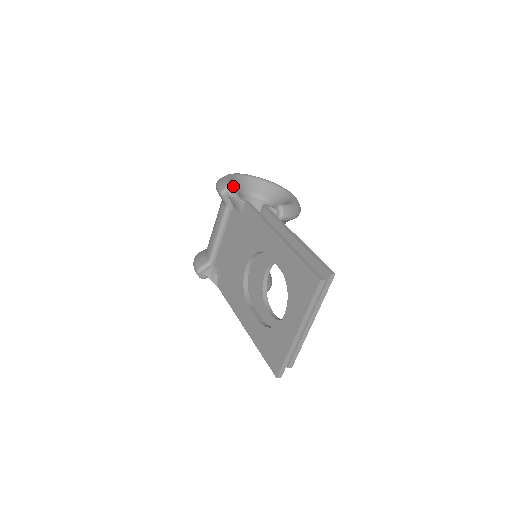
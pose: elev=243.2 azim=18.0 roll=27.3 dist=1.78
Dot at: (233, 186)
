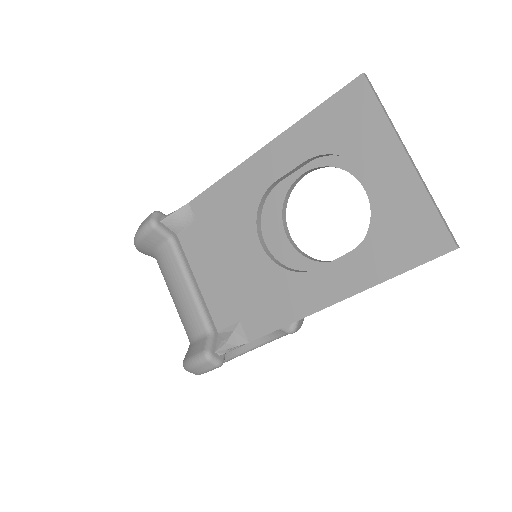
Dot at: (158, 211)
